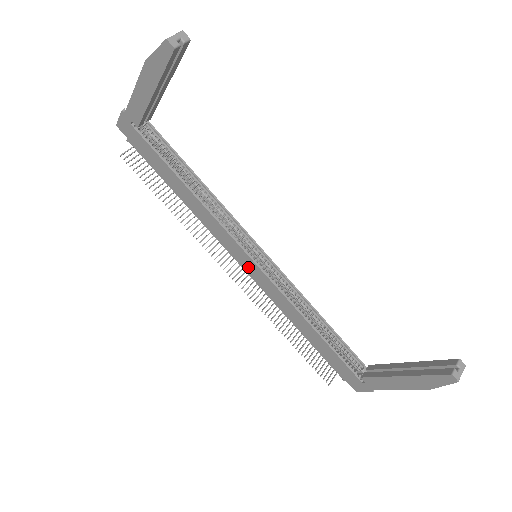
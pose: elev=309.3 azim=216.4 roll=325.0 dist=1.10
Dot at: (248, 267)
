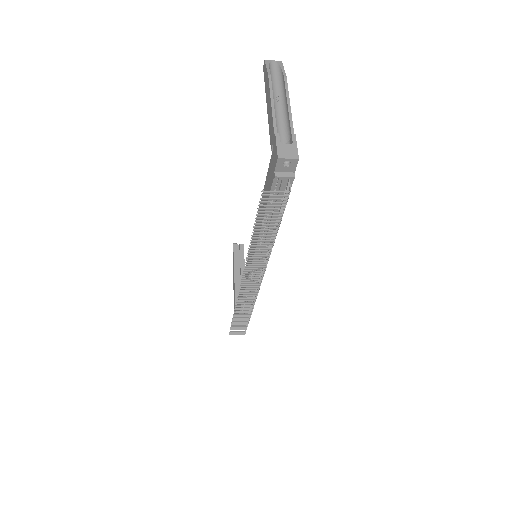
Dot at: occluded
